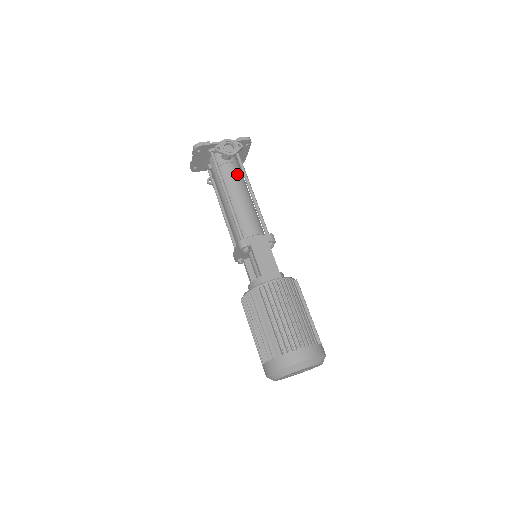
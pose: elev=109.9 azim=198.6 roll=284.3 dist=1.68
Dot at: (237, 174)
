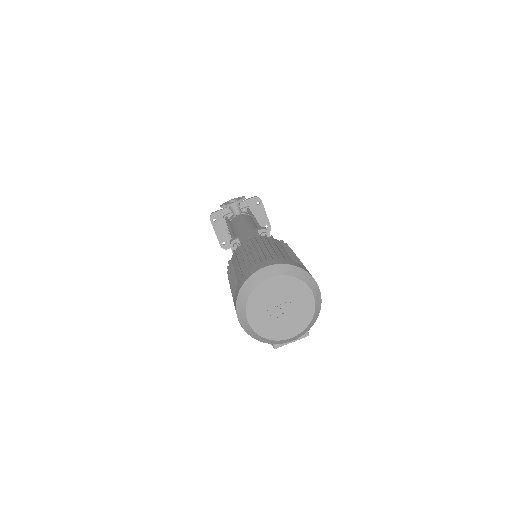
Dot at: (244, 217)
